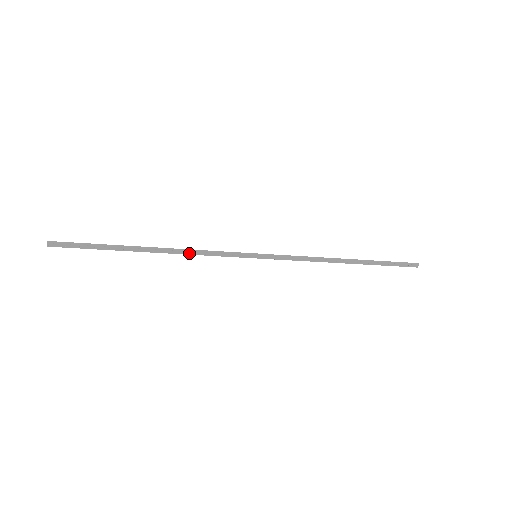
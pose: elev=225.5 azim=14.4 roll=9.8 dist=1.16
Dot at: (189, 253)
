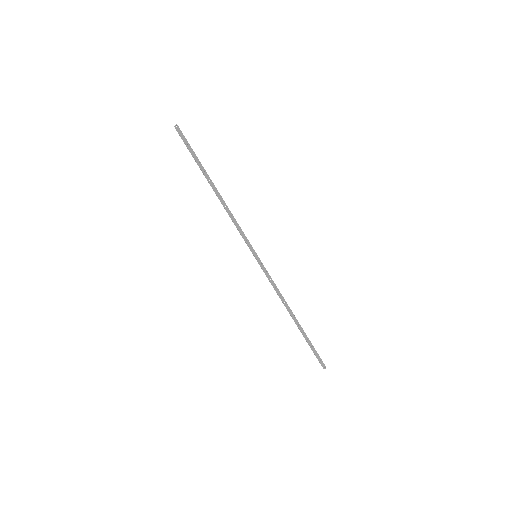
Dot at: (229, 212)
